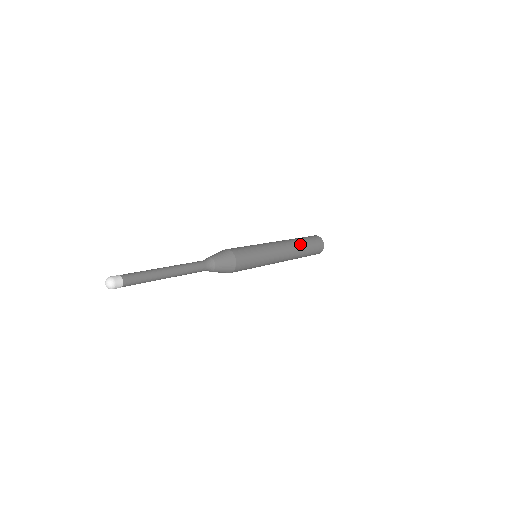
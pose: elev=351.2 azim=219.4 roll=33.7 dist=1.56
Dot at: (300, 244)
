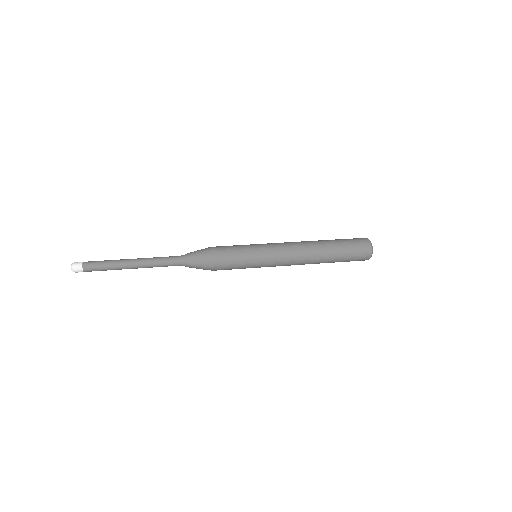
Dot at: (322, 241)
